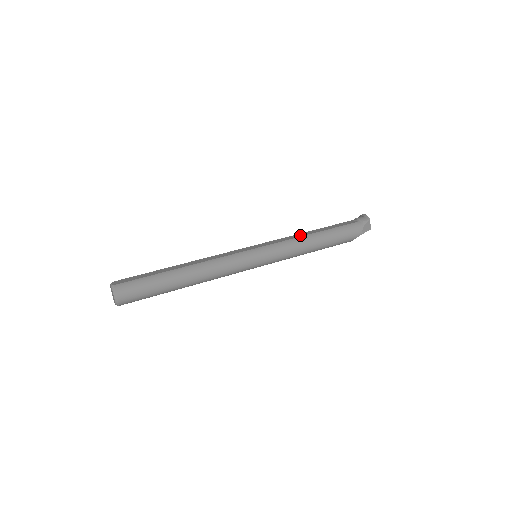
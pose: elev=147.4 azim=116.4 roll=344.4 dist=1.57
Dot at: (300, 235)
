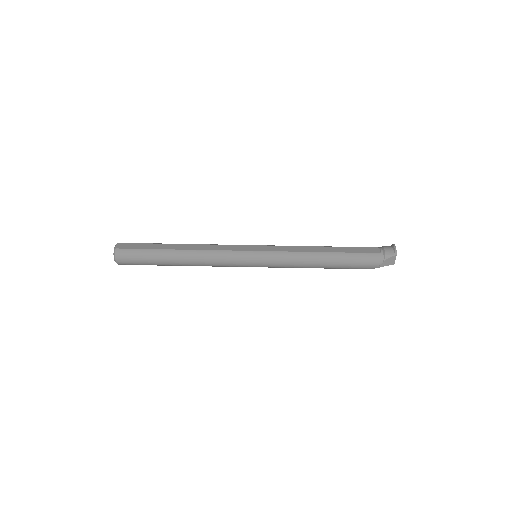
Dot at: (308, 249)
